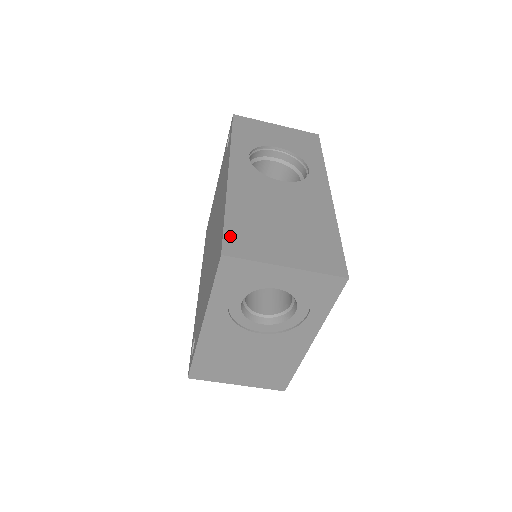
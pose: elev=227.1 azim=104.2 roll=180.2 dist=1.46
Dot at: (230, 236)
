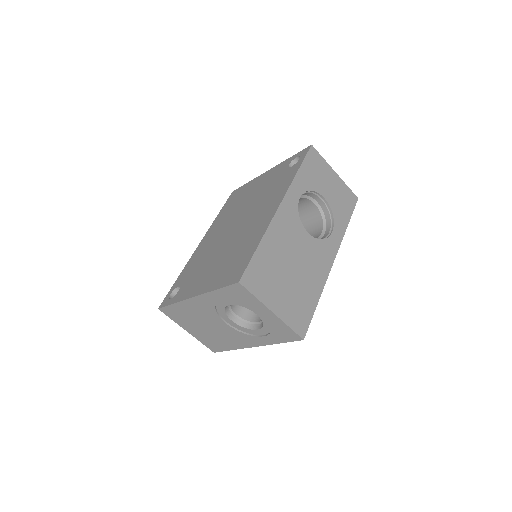
Dot at: (252, 268)
